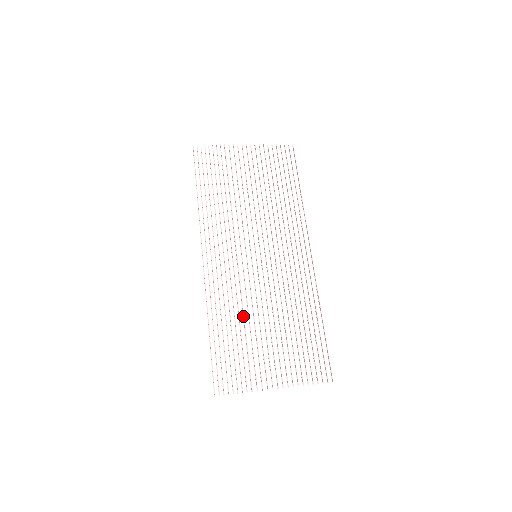
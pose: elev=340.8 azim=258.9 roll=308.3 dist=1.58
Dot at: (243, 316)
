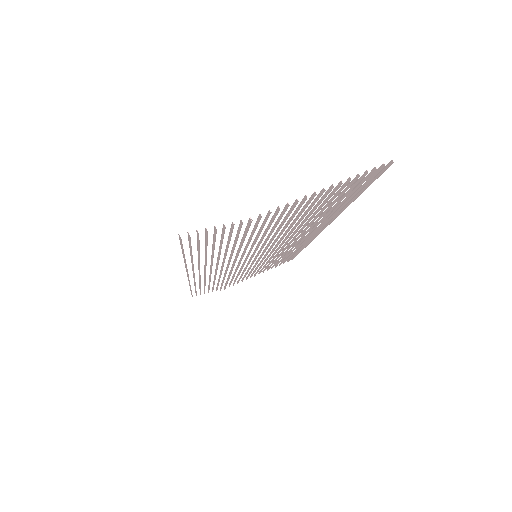
Dot at: (228, 280)
